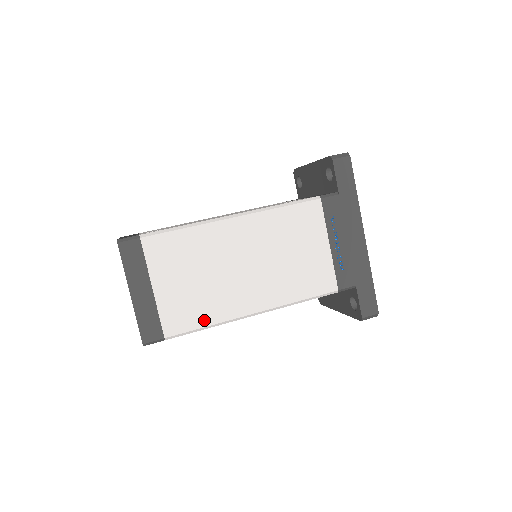
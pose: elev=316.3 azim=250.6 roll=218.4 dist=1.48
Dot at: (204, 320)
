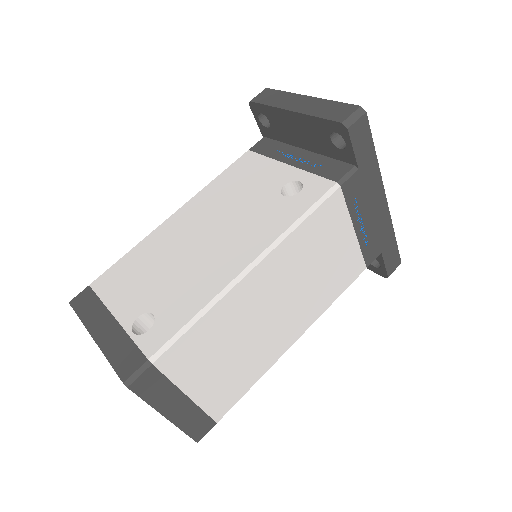
Dot at: (250, 382)
